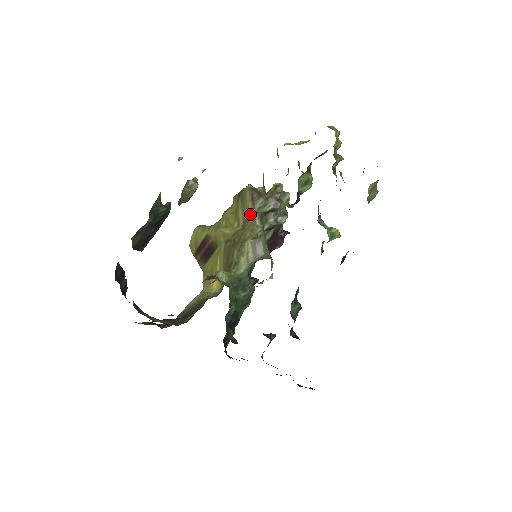
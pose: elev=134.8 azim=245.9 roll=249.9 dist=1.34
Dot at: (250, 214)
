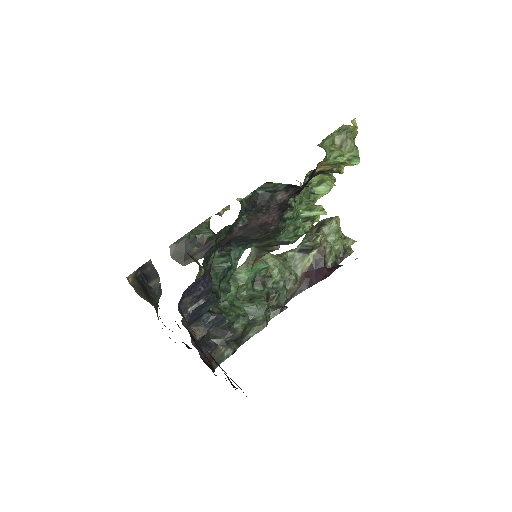
Dot at: occluded
